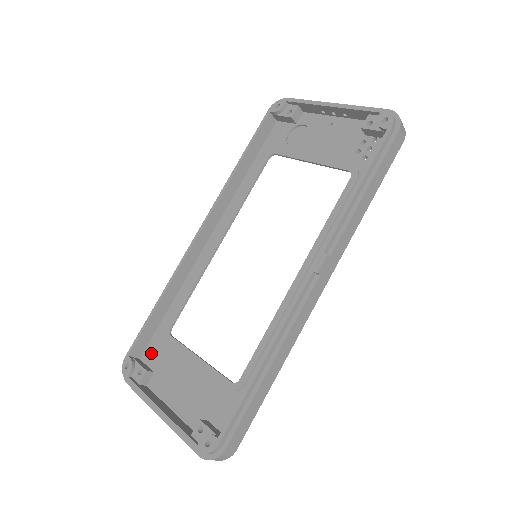
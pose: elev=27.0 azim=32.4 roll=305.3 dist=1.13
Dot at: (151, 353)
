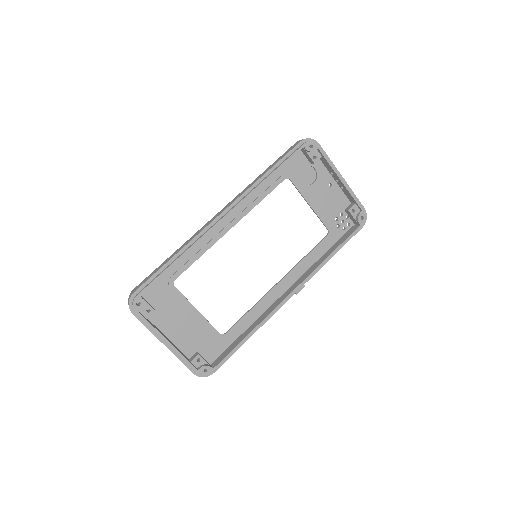
Dot at: (152, 293)
